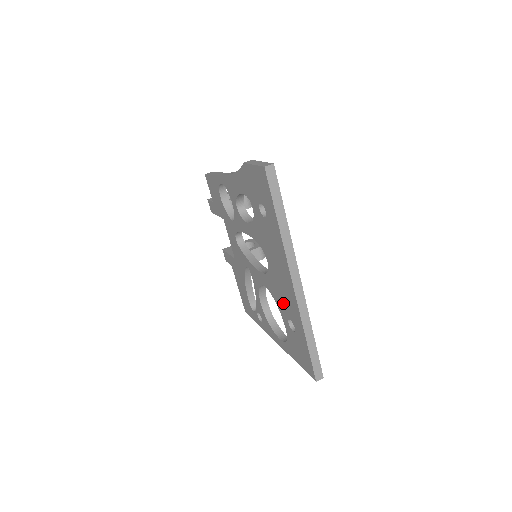
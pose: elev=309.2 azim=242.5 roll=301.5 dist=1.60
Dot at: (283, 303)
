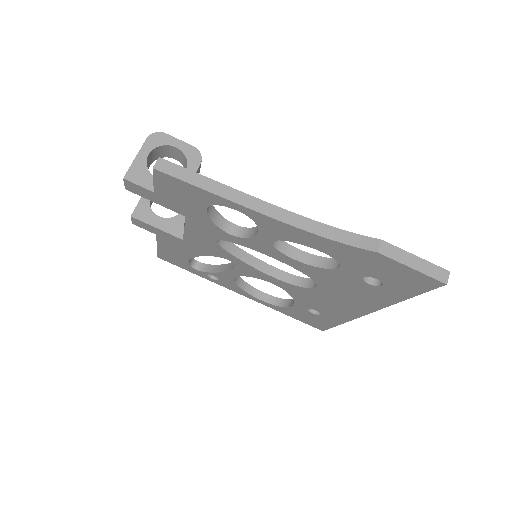
Dot at: (316, 305)
